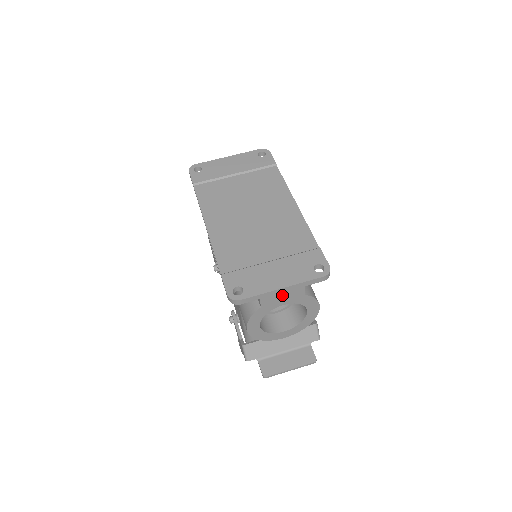
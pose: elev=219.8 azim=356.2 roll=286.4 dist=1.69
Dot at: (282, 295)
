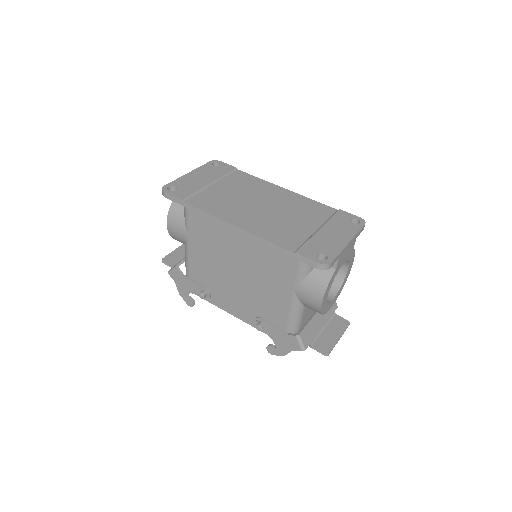
Dot at: (346, 251)
